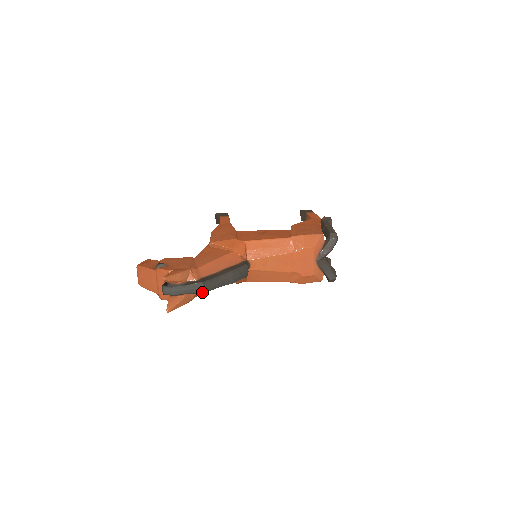
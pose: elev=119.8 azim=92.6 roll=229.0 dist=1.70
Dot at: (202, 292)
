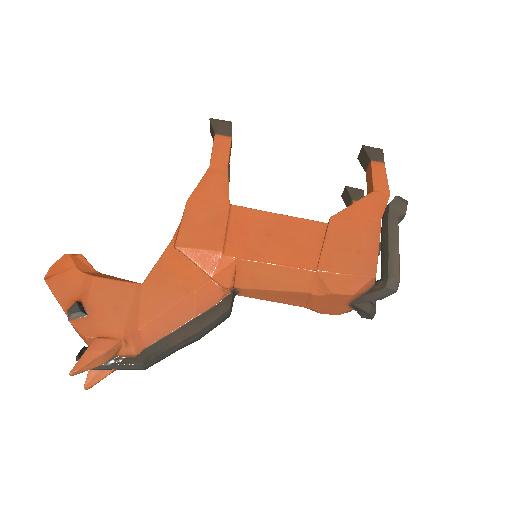
Dot at: (142, 369)
